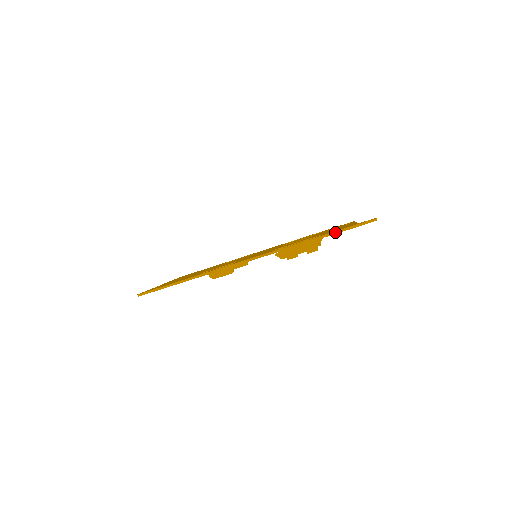
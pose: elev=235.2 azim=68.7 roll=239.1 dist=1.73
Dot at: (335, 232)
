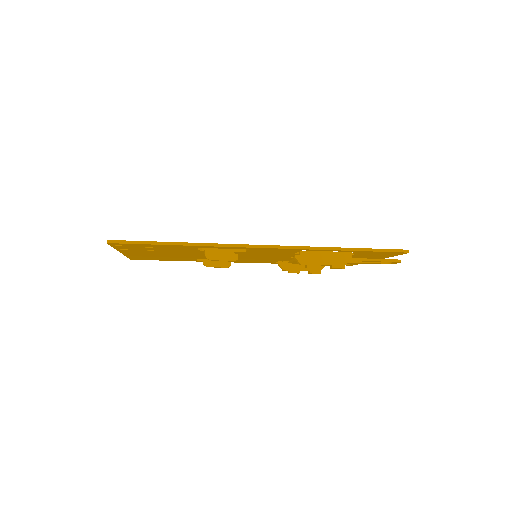
Dot at: (384, 250)
